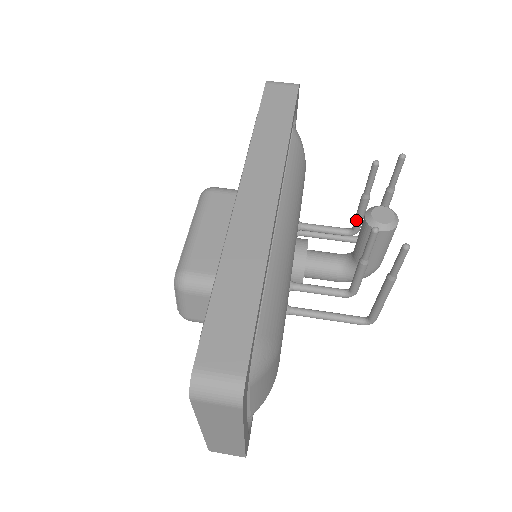
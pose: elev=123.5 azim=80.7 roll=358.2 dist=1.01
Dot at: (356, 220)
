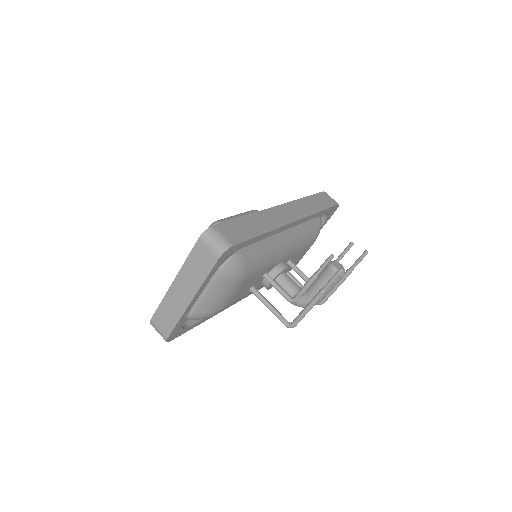
Dot at: occluded
